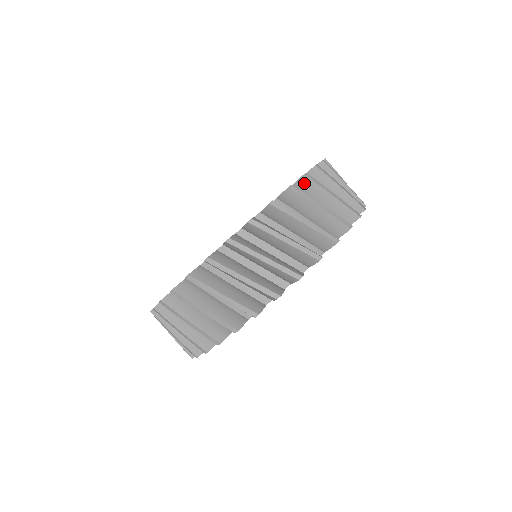
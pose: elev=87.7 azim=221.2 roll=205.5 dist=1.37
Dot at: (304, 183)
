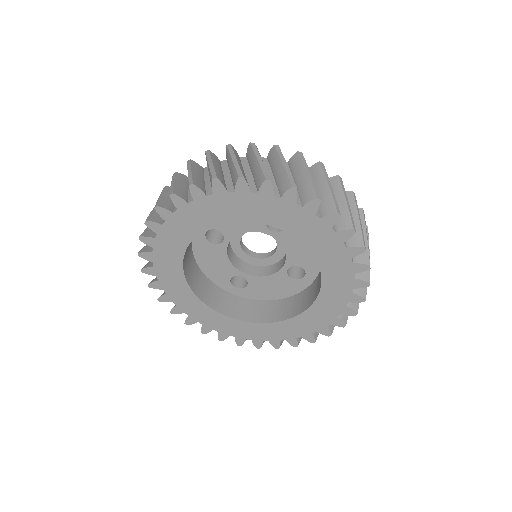
Dot at: (334, 181)
